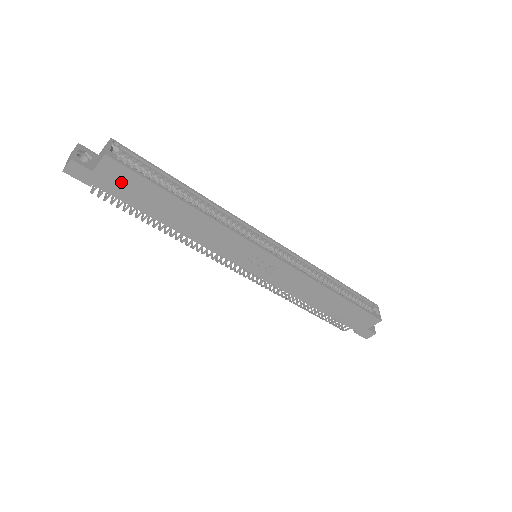
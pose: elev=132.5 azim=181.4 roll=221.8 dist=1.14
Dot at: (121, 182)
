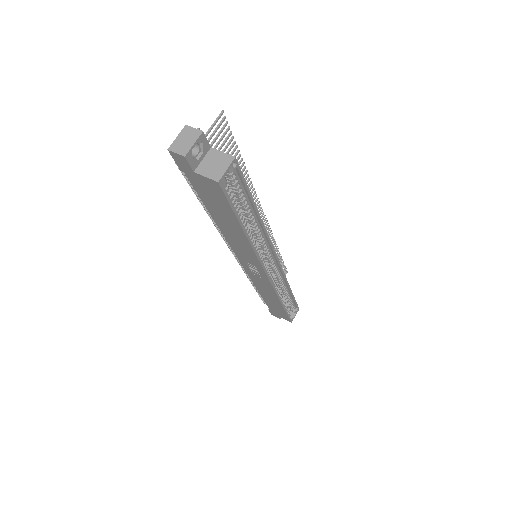
Dot at: (210, 191)
